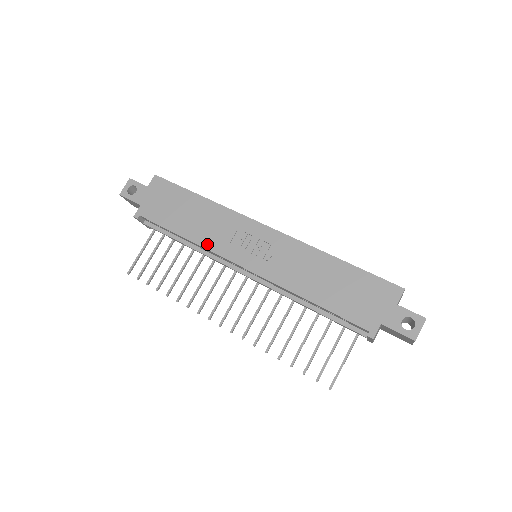
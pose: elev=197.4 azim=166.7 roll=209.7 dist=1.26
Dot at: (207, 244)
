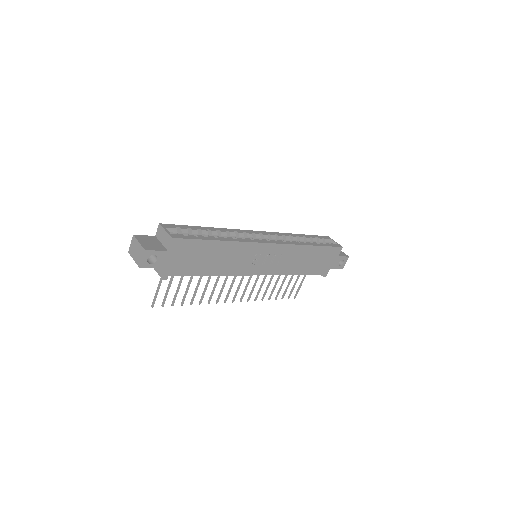
Dot at: (232, 272)
